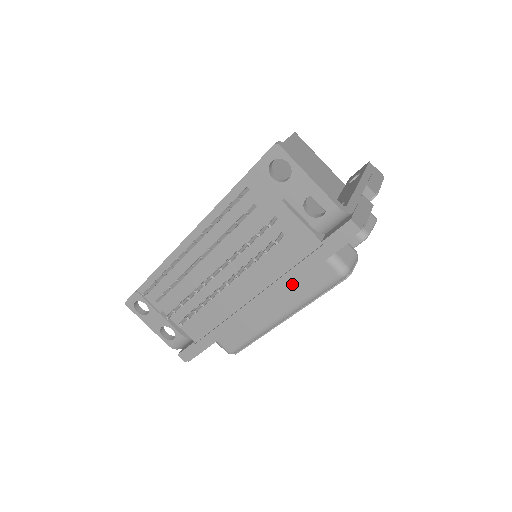
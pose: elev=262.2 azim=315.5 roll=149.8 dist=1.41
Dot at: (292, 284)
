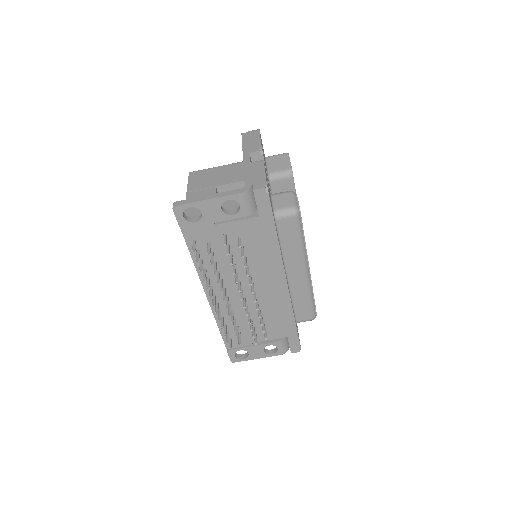
Dot at: (280, 252)
